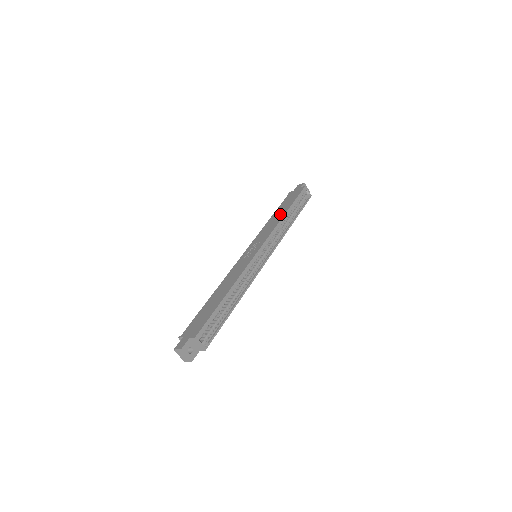
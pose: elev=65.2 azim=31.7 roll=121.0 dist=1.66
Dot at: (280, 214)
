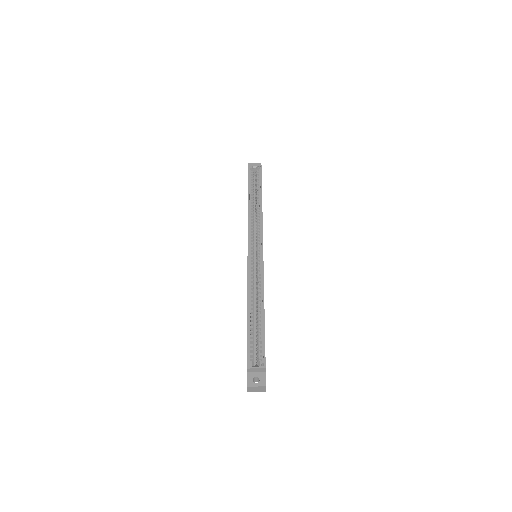
Dot at: occluded
